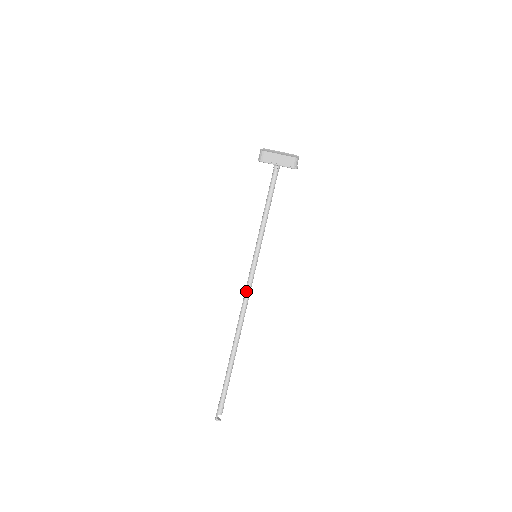
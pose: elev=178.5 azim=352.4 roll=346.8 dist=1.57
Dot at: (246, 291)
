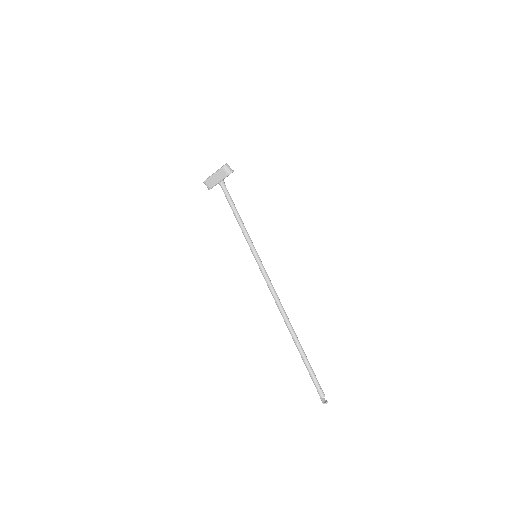
Dot at: (268, 287)
